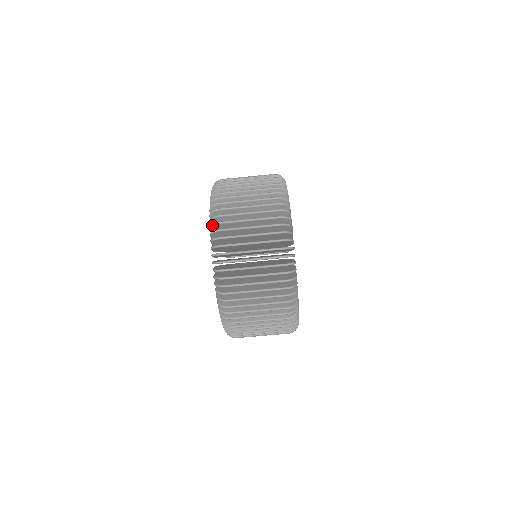
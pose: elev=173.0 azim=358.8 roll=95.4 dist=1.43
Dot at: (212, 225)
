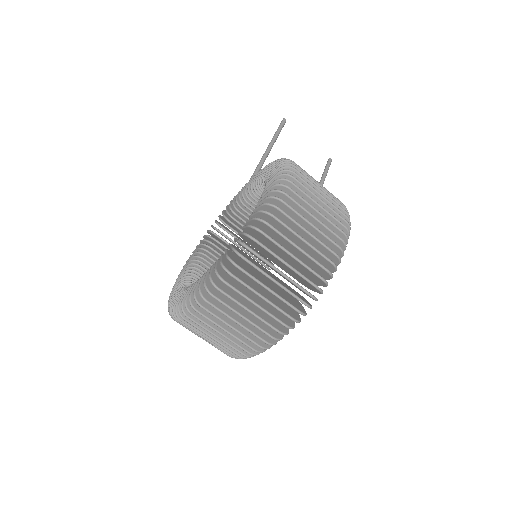
Dot at: (217, 276)
